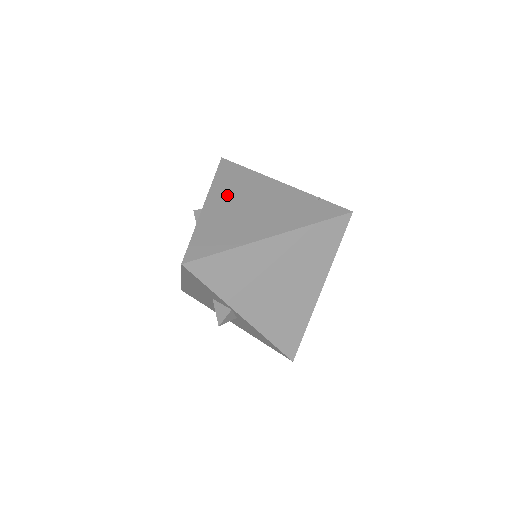
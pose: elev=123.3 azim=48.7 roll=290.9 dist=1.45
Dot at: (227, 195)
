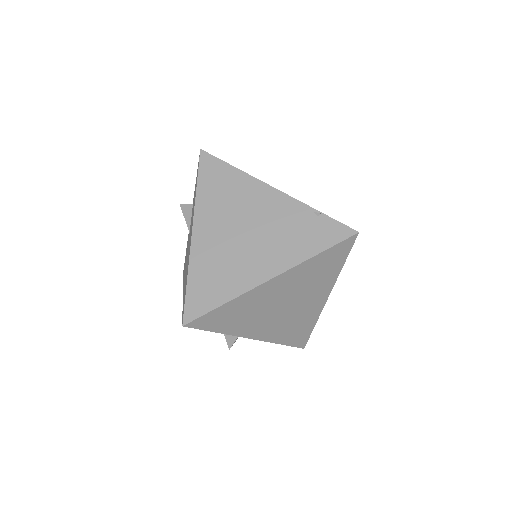
Dot at: (216, 216)
